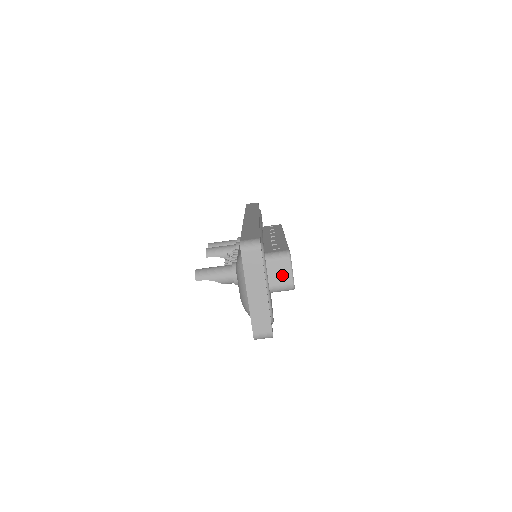
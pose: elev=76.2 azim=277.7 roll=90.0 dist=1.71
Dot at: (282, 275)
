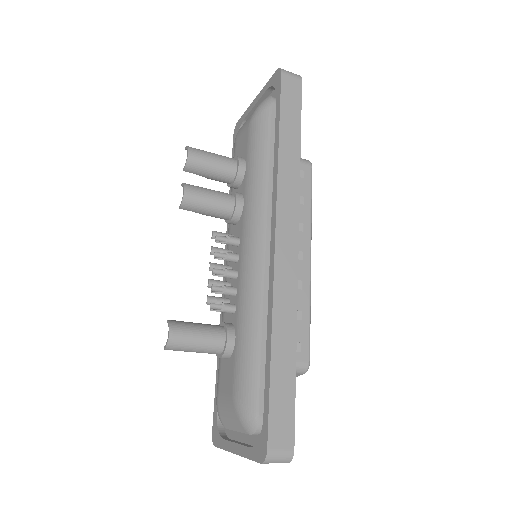
Dot at: occluded
